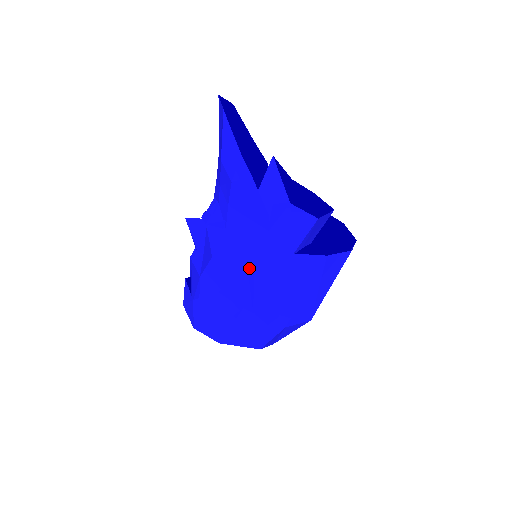
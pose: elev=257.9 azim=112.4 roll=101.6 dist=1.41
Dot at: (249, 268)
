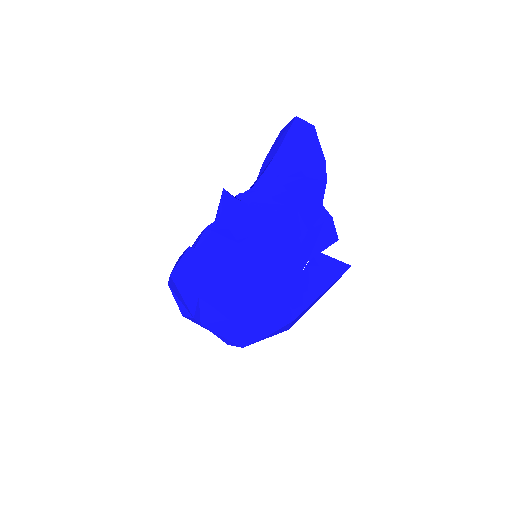
Dot at: occluded
